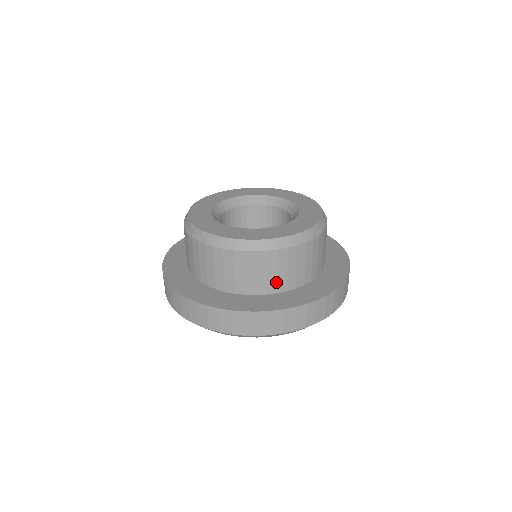
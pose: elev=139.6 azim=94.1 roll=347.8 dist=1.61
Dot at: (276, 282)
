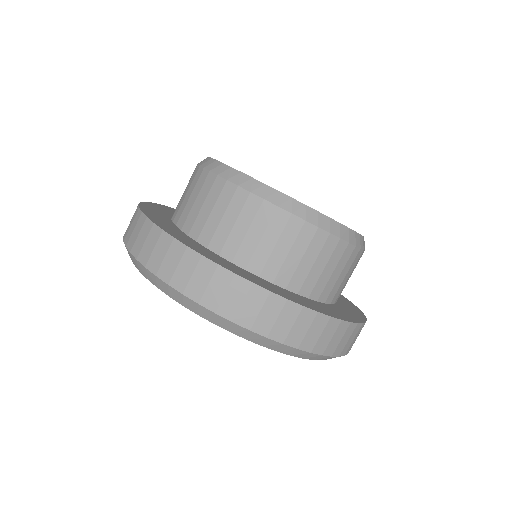
Dot at: (252, 252)
